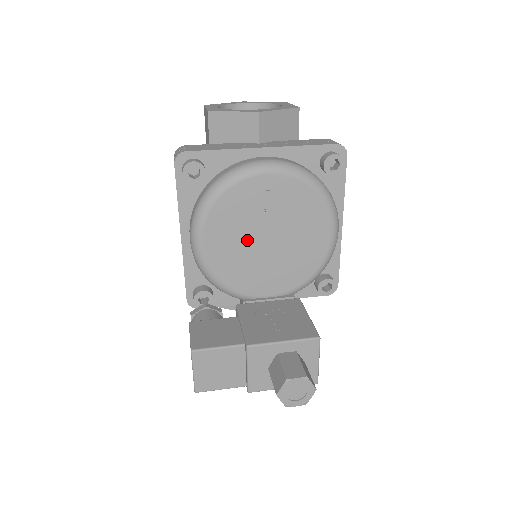
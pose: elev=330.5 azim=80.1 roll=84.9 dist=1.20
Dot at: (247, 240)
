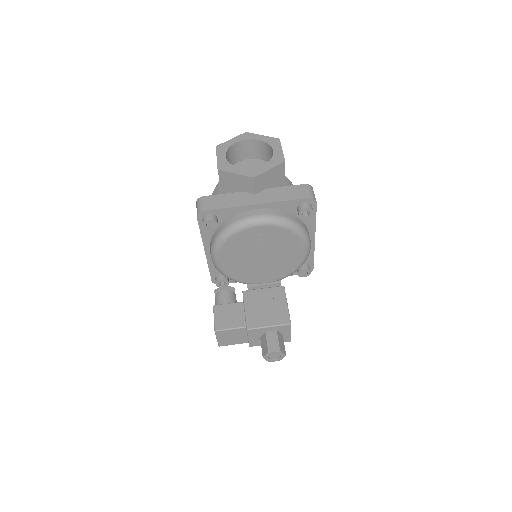
Dot at: (248, 258)
